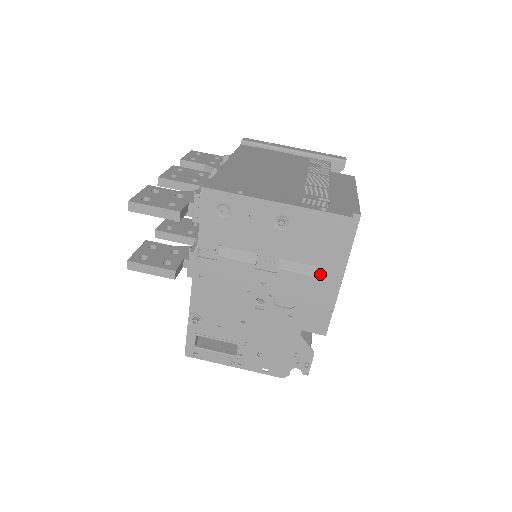
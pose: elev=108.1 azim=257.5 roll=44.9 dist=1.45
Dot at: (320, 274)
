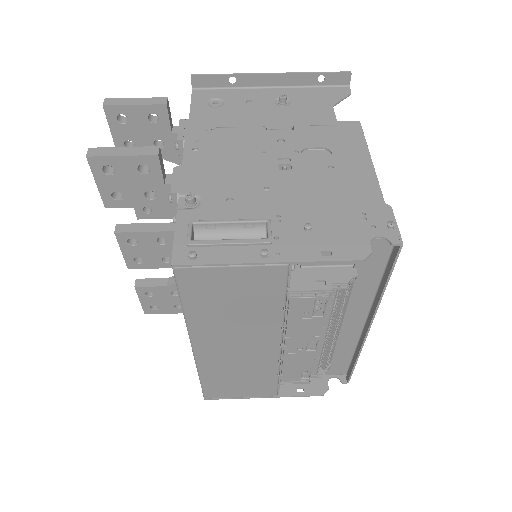
Dot at: occluded
